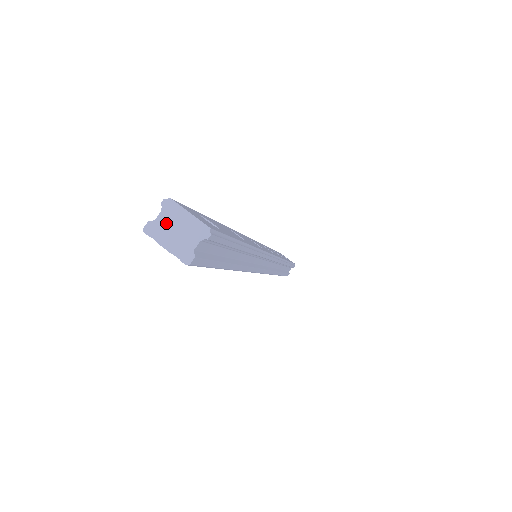
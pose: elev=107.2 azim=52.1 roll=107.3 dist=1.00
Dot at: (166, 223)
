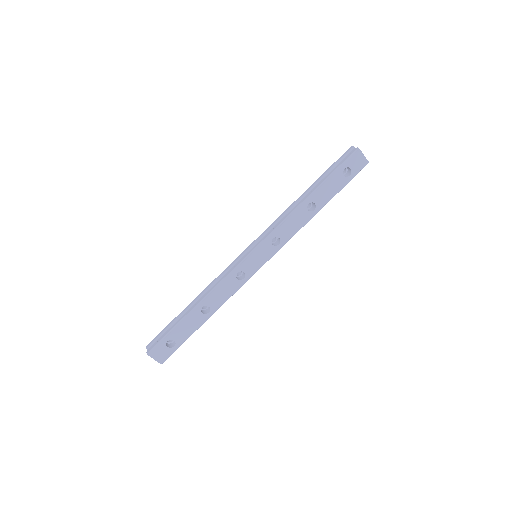
Dot at: occluded
